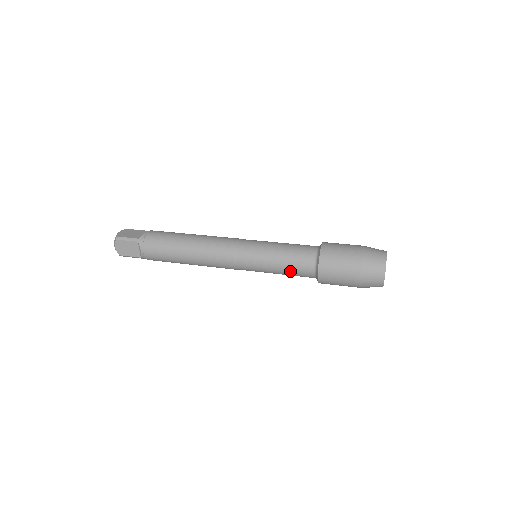
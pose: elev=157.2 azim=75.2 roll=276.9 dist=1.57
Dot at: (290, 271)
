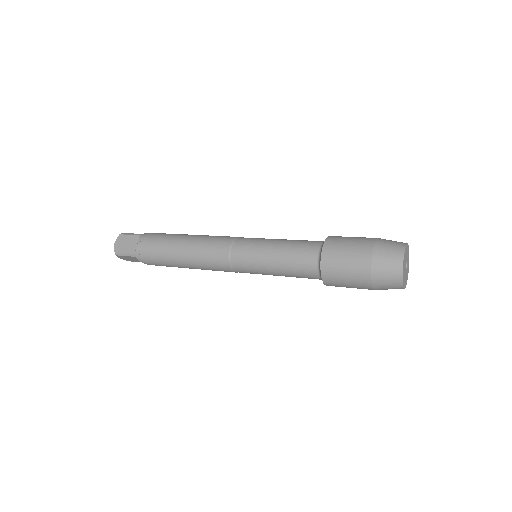
Dot at: (290, 258)
